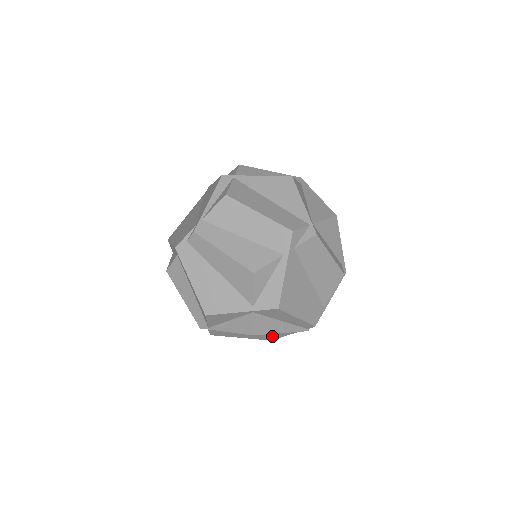
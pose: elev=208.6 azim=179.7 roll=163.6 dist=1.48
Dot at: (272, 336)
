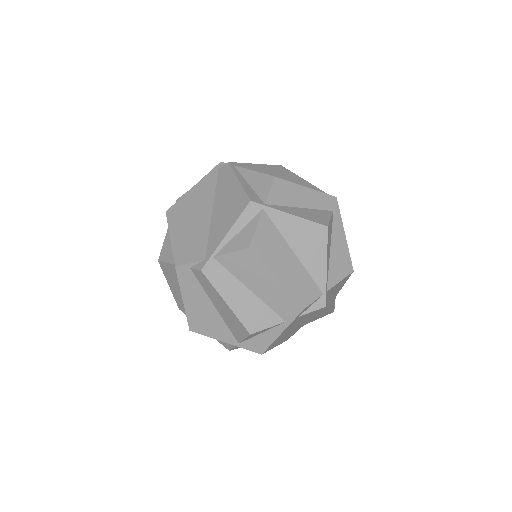
Dot at: occluded
